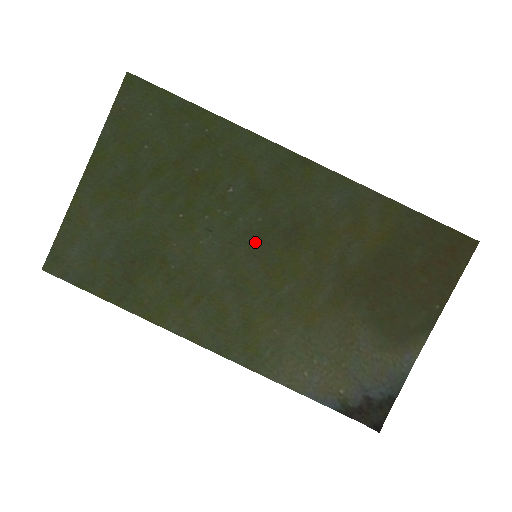
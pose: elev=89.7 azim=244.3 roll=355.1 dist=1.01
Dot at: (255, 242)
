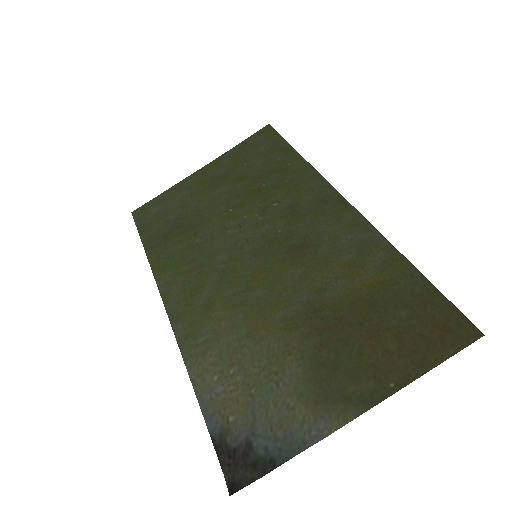
Dot at: (264, 246)
